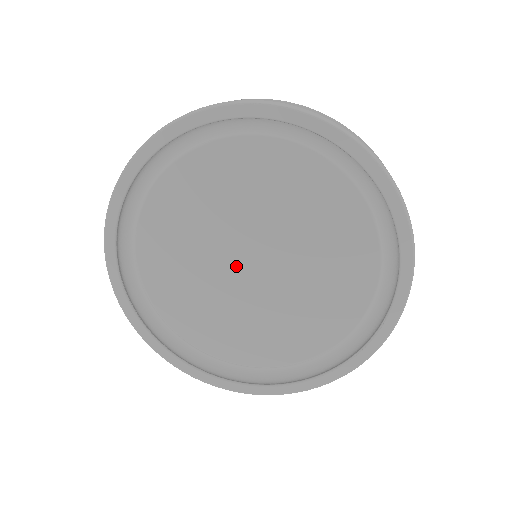
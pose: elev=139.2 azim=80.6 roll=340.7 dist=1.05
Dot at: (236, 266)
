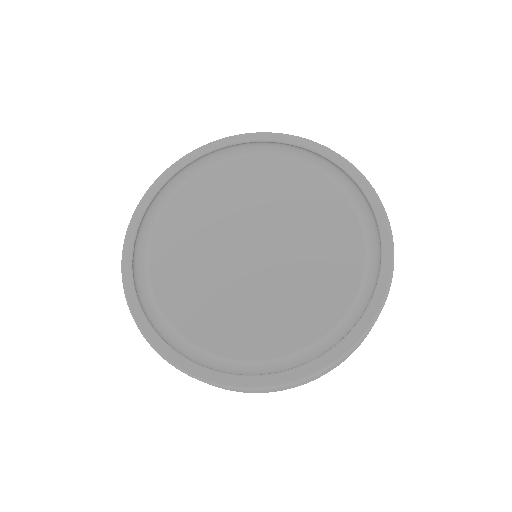
Dot at: (238, 250)
